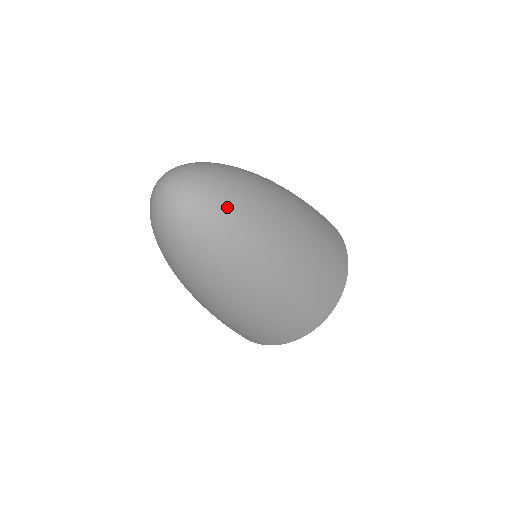
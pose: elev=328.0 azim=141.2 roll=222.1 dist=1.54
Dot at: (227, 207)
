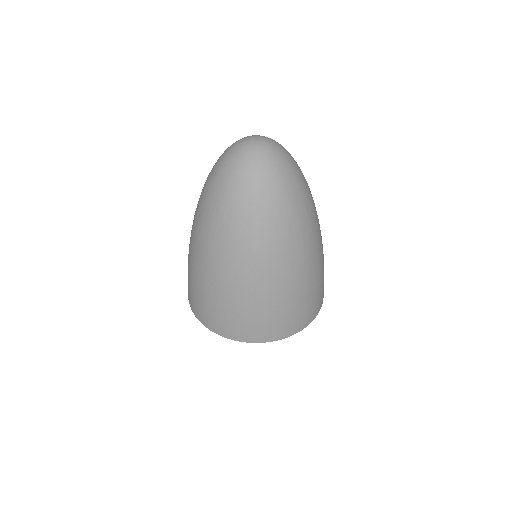
Dot at: occluded
